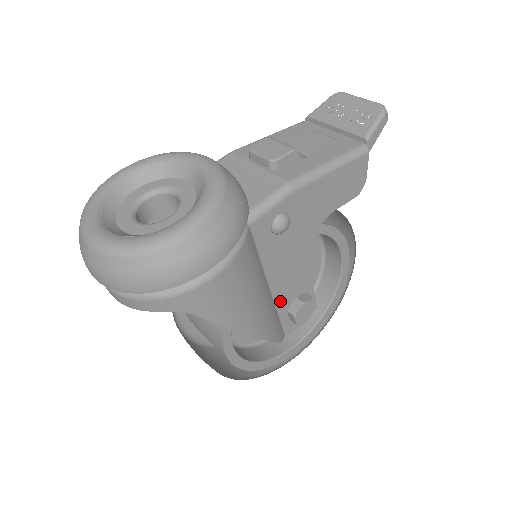
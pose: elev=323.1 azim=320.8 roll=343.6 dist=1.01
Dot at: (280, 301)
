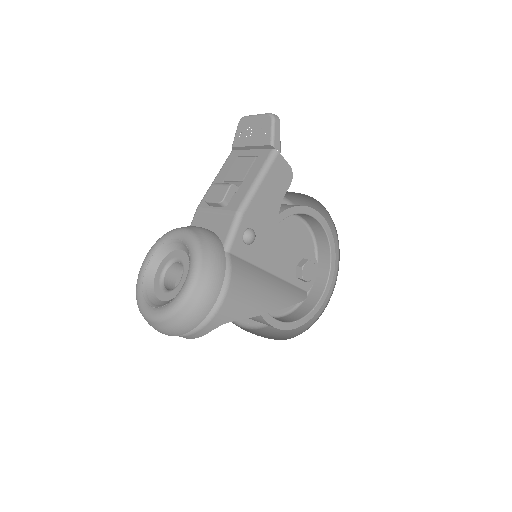
Dot at: (286, 276)
